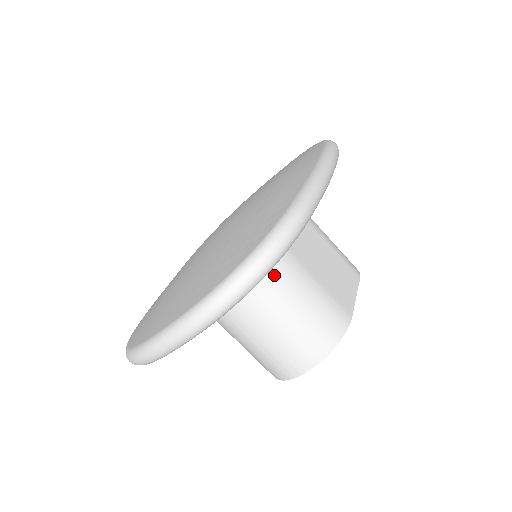
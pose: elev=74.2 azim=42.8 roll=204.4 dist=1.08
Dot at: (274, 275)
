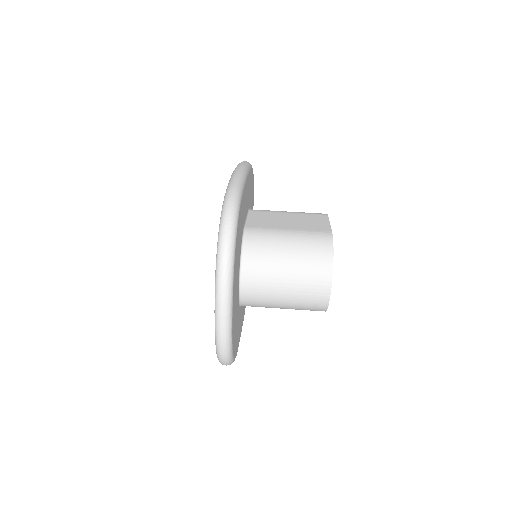
Dot at: (260, 244)
